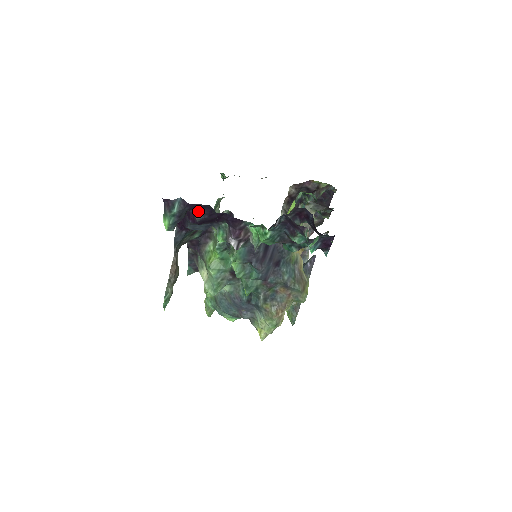
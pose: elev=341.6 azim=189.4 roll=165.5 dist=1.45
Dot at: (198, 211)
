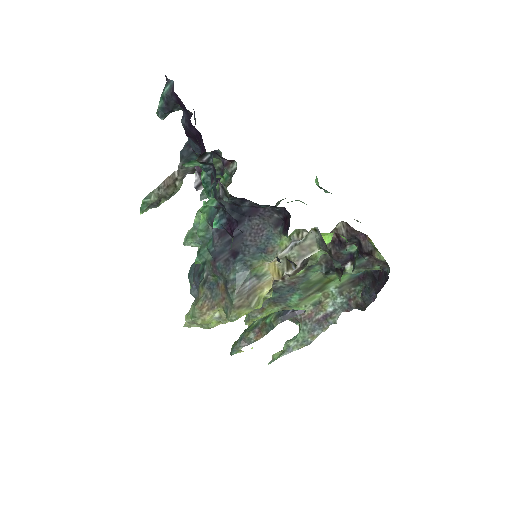
Dot at: (184, 112)
